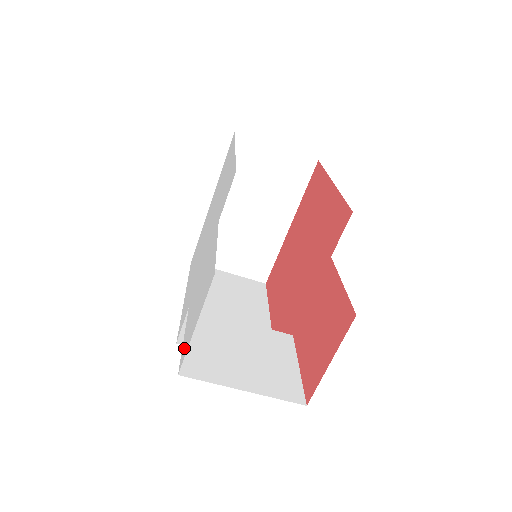
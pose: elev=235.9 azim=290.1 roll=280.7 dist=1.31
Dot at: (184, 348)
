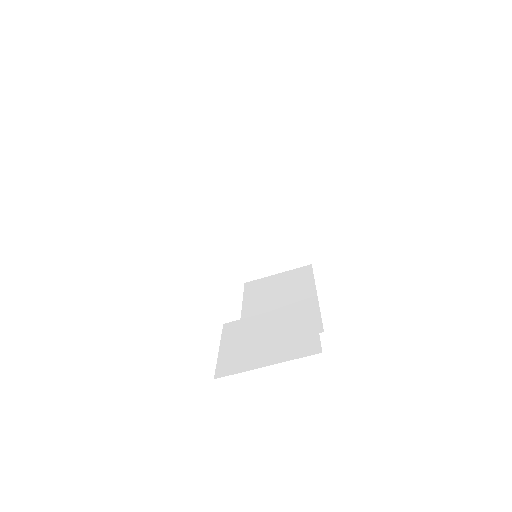
Dot at: occluded
